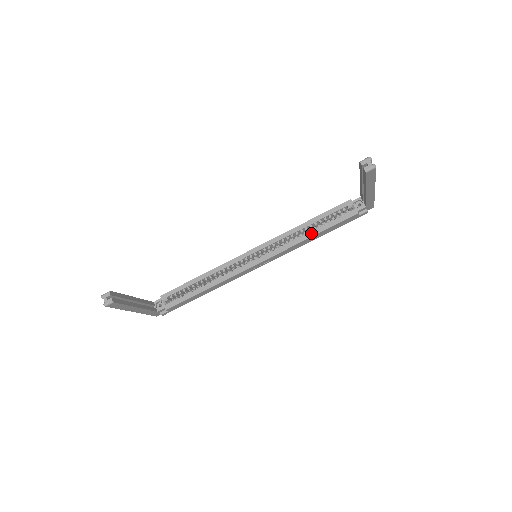
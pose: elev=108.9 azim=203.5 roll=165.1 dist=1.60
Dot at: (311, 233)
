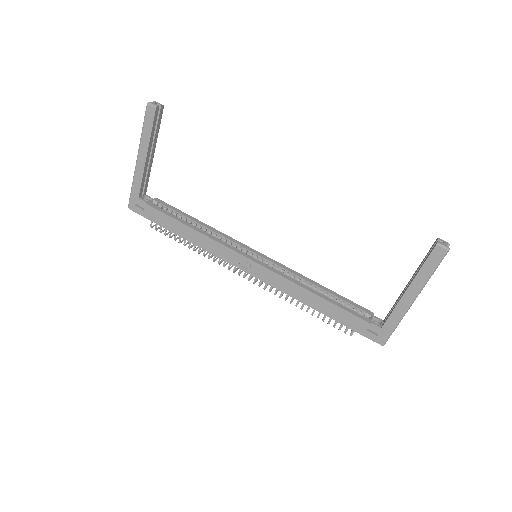
Dot at: (316, 292)
